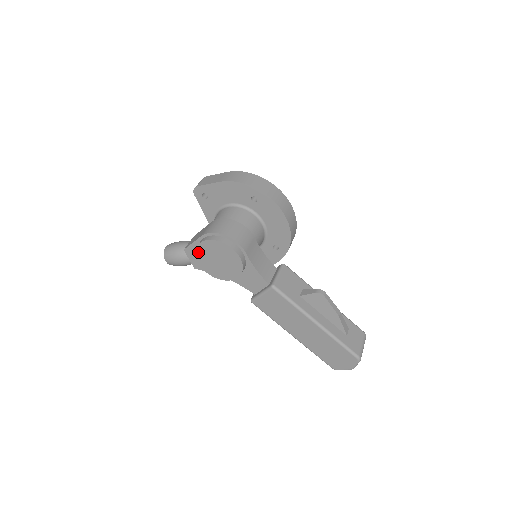
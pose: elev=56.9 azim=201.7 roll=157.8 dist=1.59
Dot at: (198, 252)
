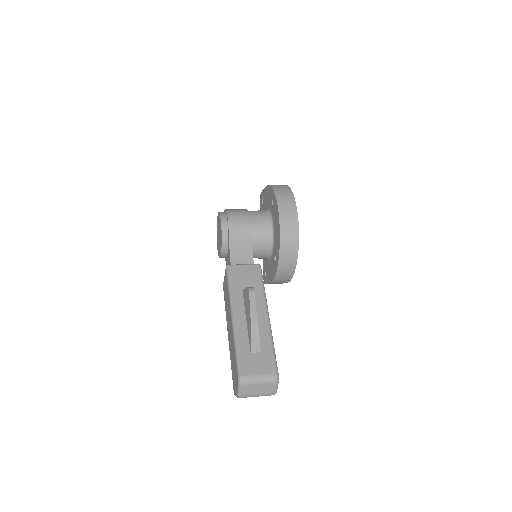
Dot at: (217, 226)
